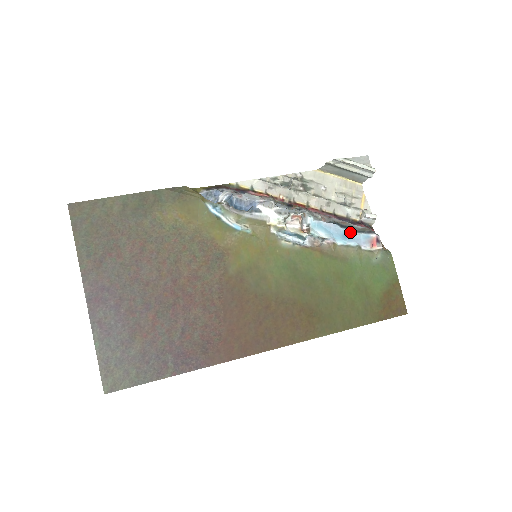
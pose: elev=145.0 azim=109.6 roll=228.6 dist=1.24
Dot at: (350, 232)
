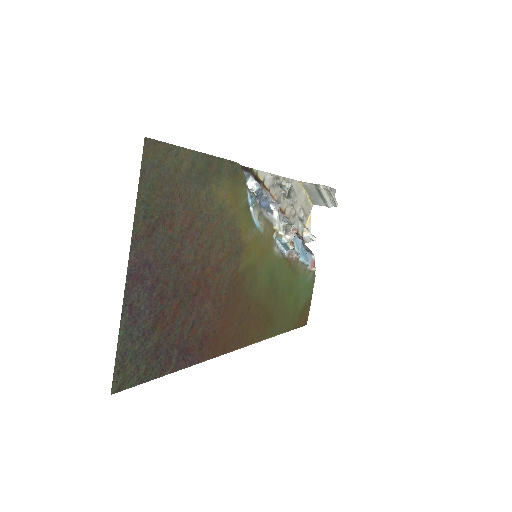
Dot at: (305, 250)
